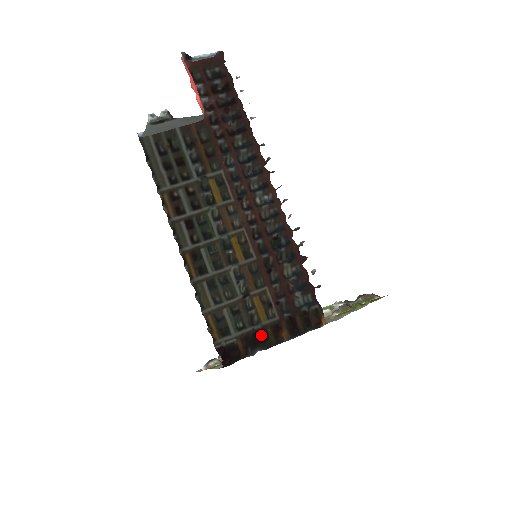
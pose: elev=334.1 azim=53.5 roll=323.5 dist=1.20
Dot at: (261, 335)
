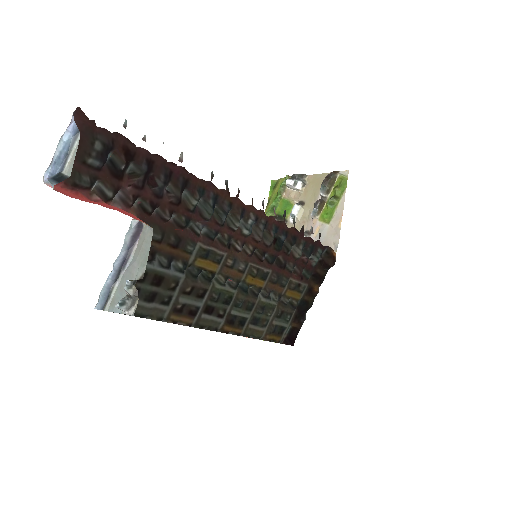
Dot at: (303, 306)
